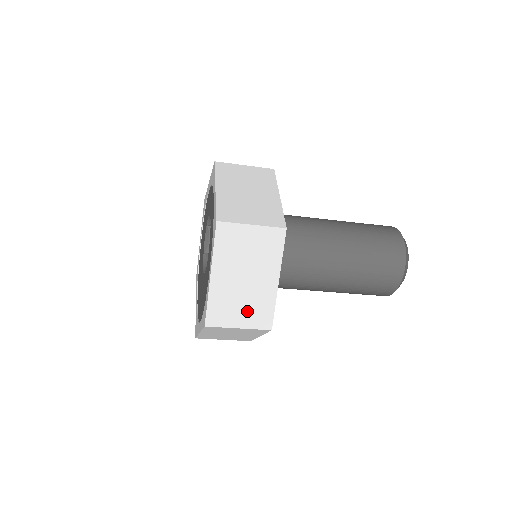
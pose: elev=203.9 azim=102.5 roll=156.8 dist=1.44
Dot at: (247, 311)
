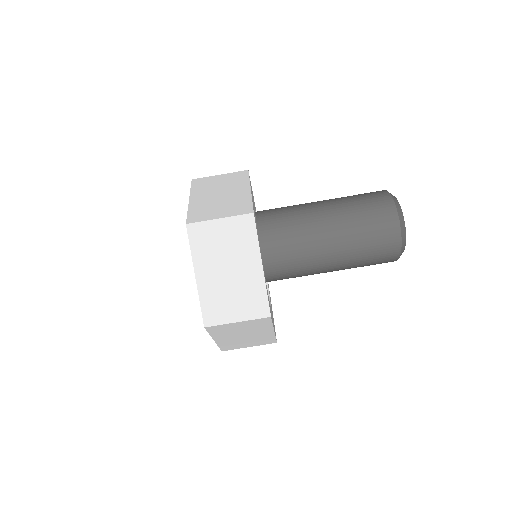
Dot at: (226, 209)
